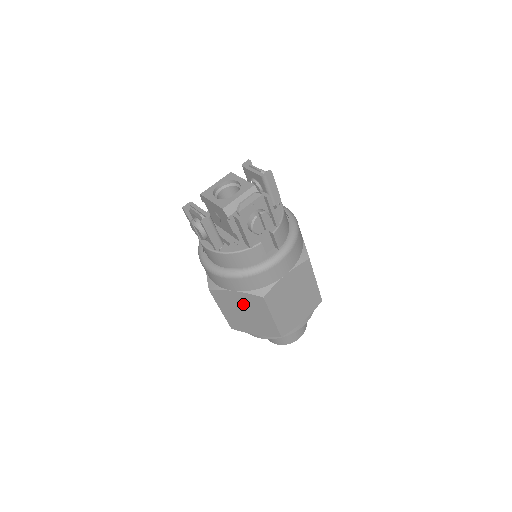
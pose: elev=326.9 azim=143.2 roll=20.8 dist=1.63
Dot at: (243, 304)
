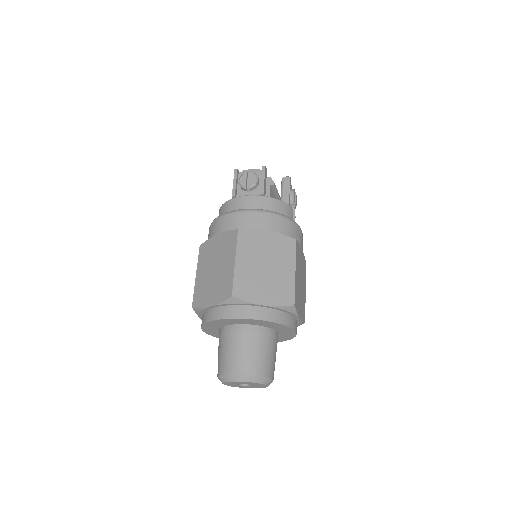
Dot at: (269, 250)
